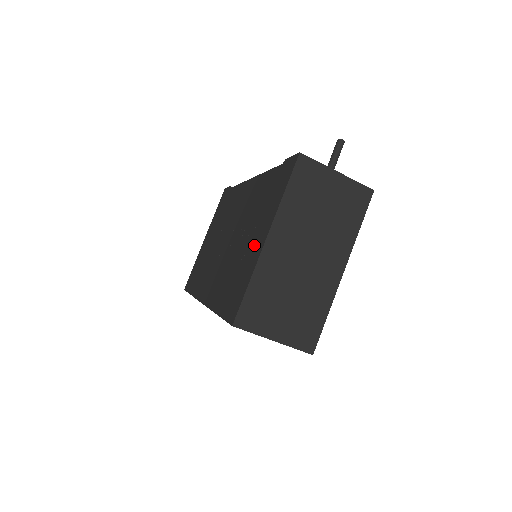
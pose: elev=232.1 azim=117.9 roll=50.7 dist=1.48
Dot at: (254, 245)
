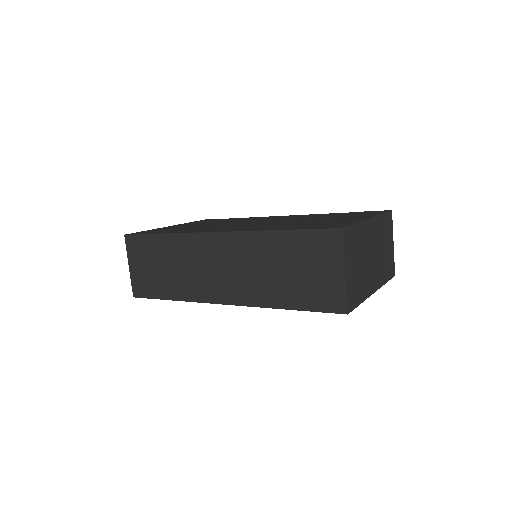
Dot at: (344, 219)
